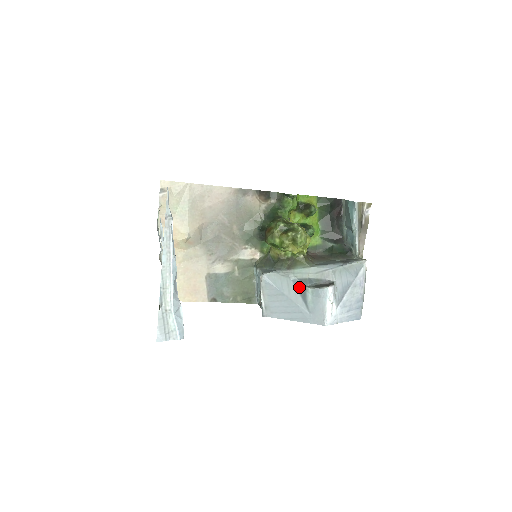
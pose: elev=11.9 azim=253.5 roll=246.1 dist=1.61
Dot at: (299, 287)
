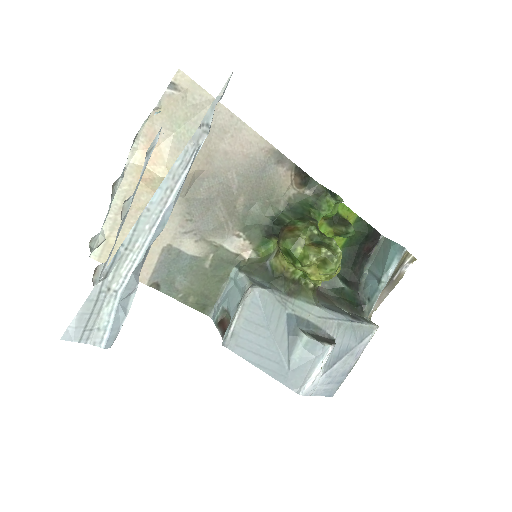
Dot at: (291, 327)
